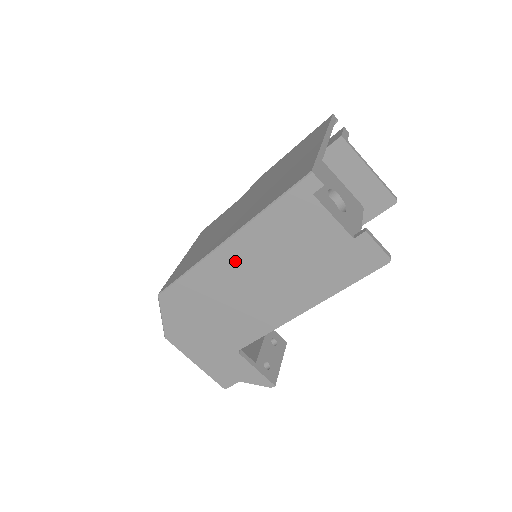
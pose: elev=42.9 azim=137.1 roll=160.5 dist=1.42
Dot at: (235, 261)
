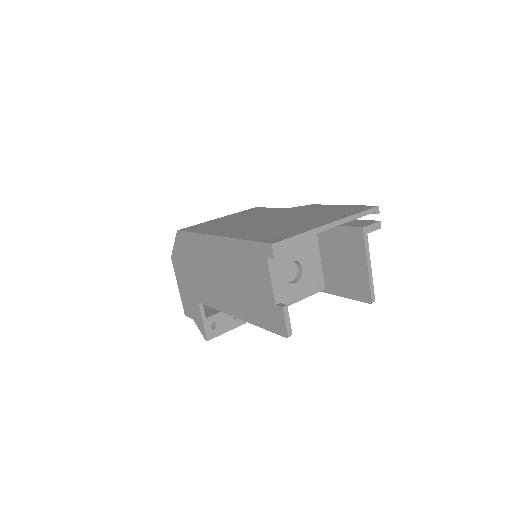
Dot at: (217, 252)
